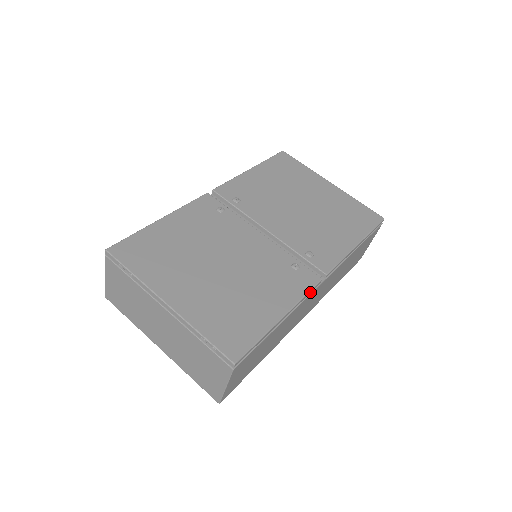
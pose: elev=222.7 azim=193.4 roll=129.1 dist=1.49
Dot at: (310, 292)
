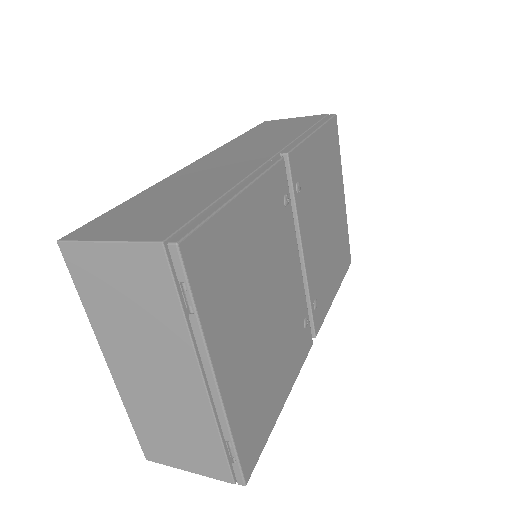
Dot at: occluded
